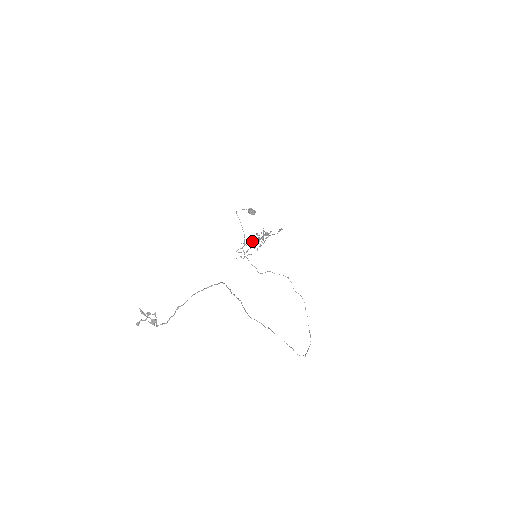
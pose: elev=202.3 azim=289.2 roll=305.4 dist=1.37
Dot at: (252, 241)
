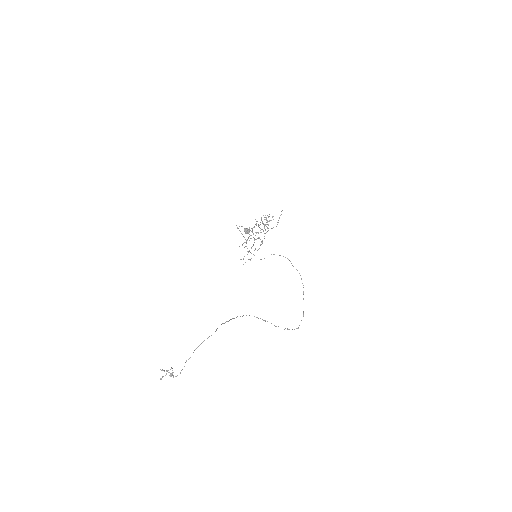
Dot at: occluded
